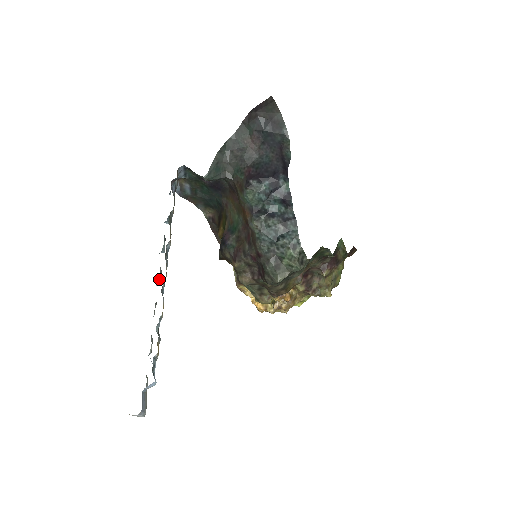
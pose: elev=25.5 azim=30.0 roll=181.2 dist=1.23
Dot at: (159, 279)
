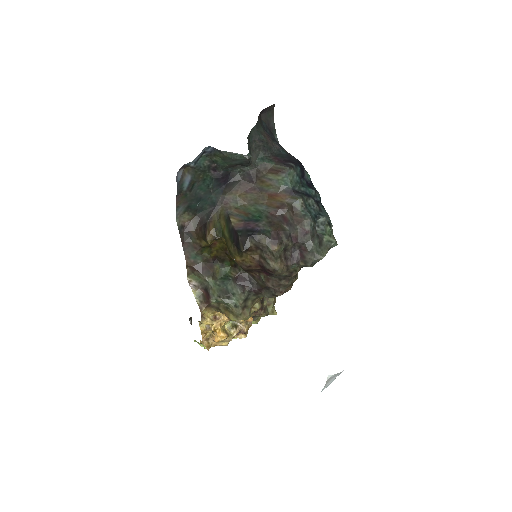
Dot at: occluded
